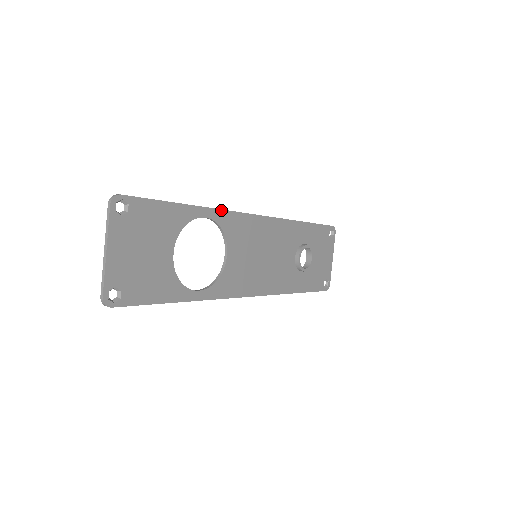
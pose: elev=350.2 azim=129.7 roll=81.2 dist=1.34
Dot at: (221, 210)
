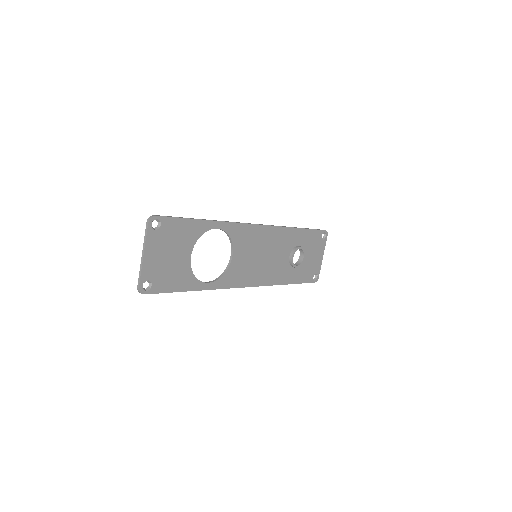
Dot at: (230, 222)
